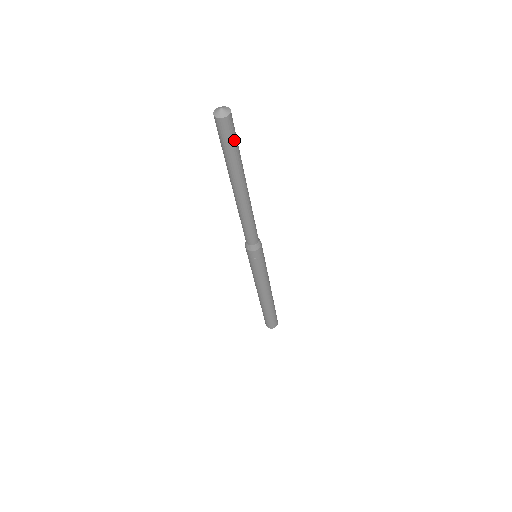
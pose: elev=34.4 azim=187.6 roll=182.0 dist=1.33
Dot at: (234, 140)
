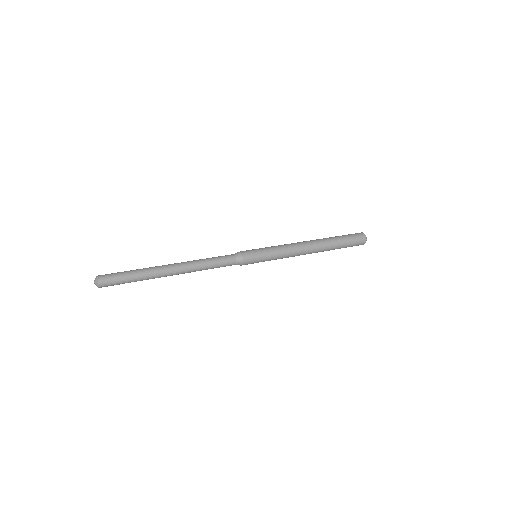
Dot at: occluded
